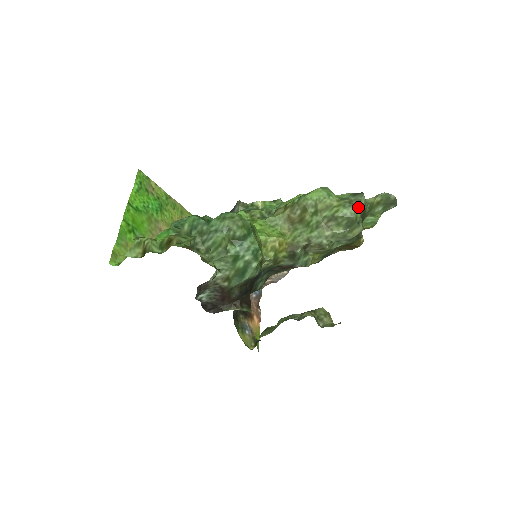
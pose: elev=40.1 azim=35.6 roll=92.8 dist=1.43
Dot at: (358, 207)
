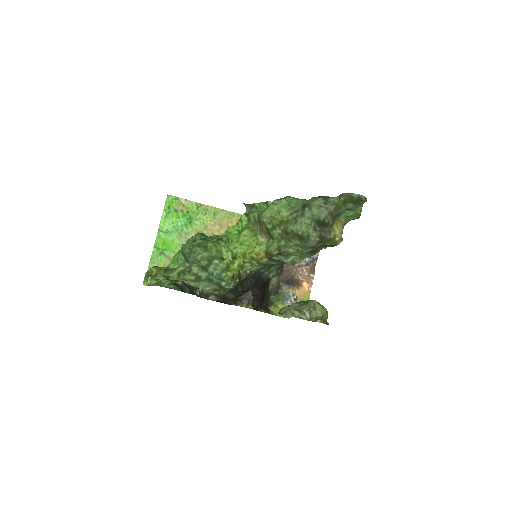
Dot at: (302, 223)
